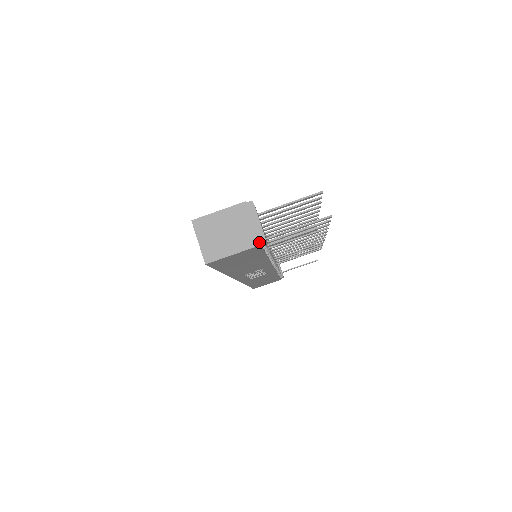
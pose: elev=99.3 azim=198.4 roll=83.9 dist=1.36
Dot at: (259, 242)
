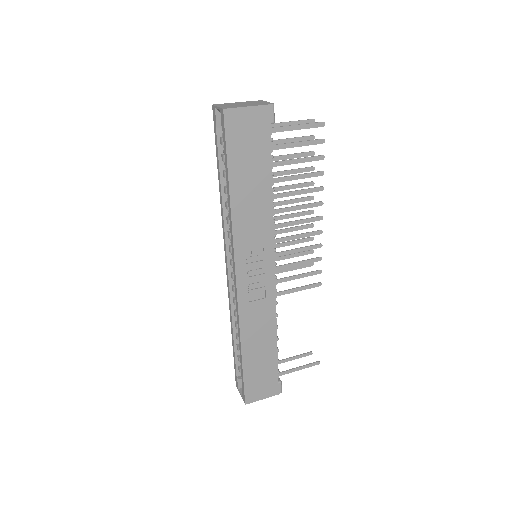
Dot at: (268, 104)
